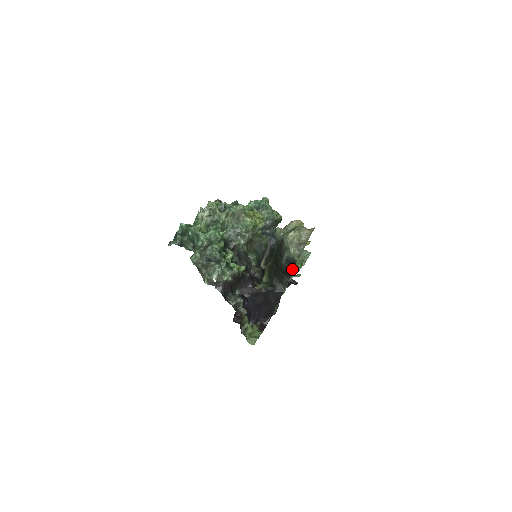
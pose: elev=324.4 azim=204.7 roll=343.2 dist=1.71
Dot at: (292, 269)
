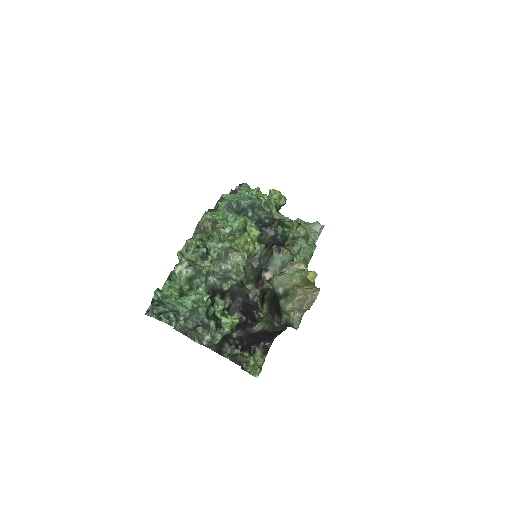
Dot at: occluded
